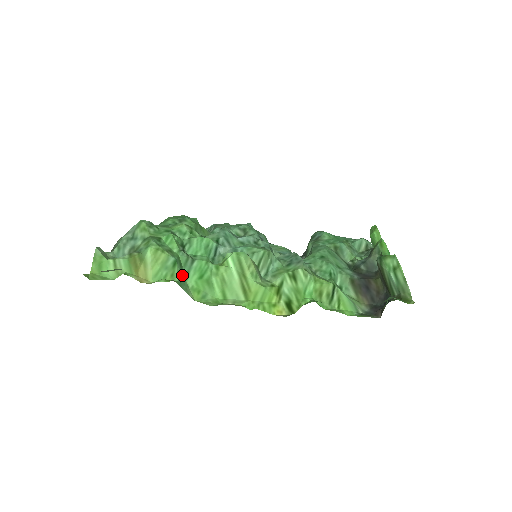
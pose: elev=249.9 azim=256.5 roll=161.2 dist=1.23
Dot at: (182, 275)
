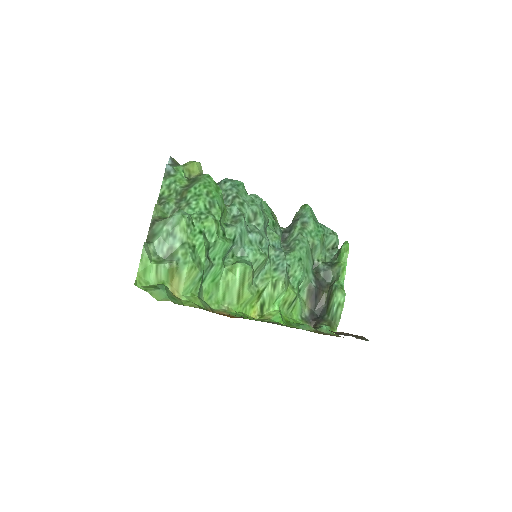
Dot at: (202, 283)
